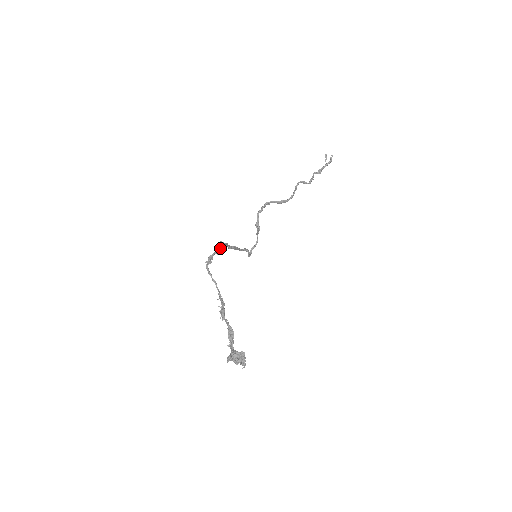
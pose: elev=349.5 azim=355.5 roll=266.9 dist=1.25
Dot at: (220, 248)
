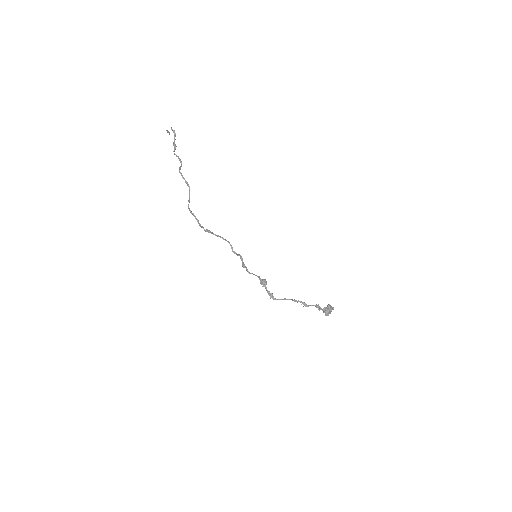
Dot at: (265, 284)
